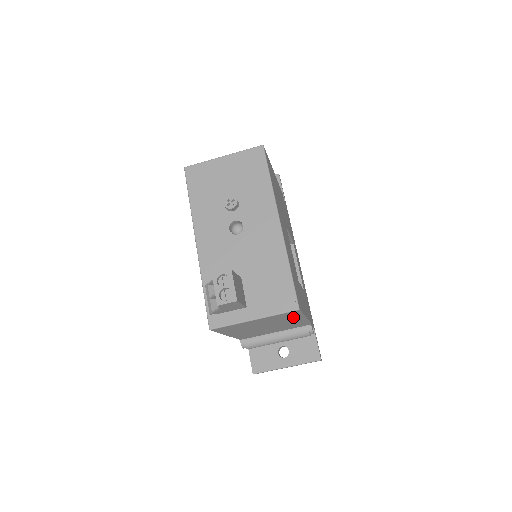
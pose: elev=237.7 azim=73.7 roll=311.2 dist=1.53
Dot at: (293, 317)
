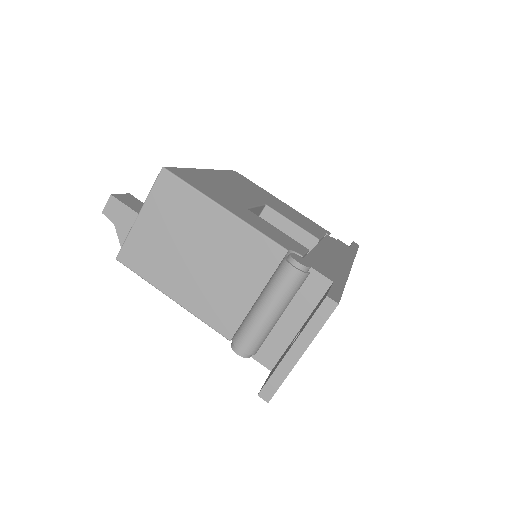
Dot at: (193, 204)
